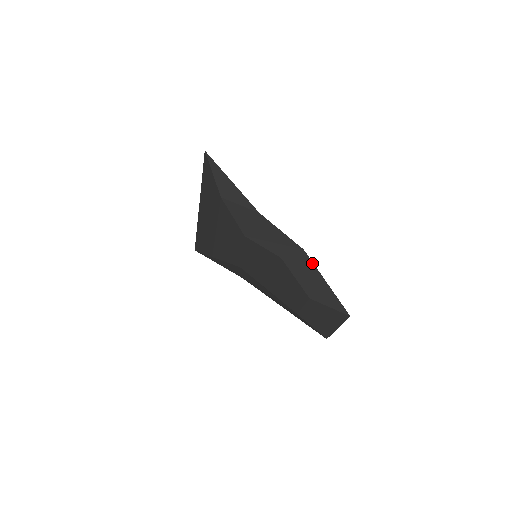
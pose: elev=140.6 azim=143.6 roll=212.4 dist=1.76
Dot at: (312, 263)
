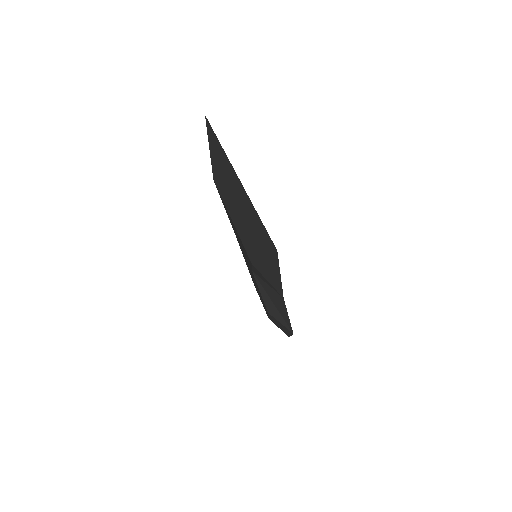
Dot at: (291, 334)
